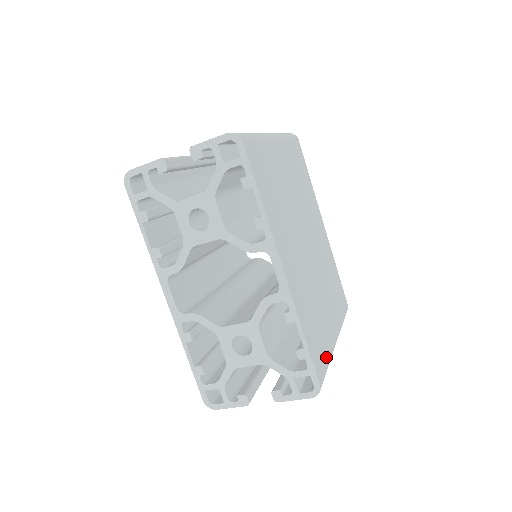
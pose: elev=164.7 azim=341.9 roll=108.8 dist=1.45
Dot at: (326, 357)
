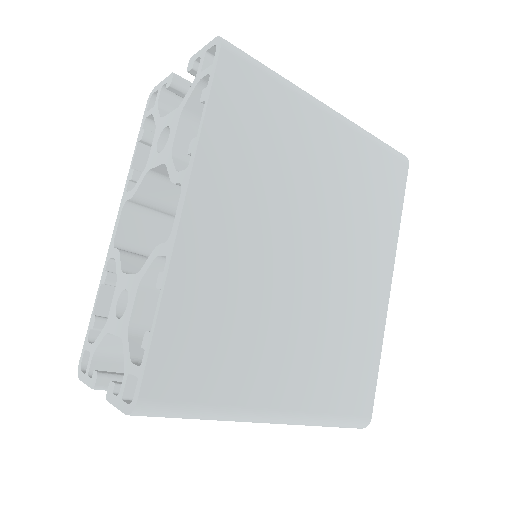
Dot at: (206, 394)
